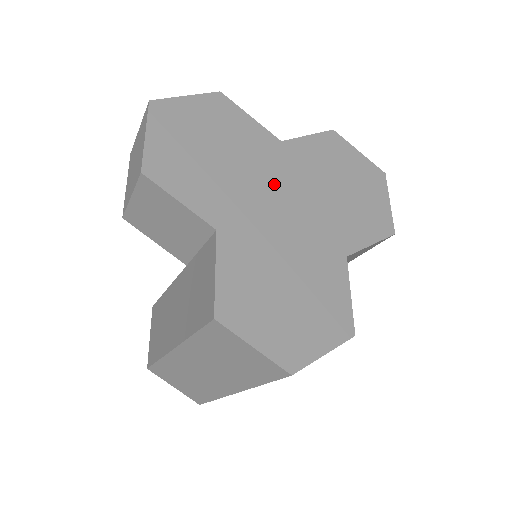
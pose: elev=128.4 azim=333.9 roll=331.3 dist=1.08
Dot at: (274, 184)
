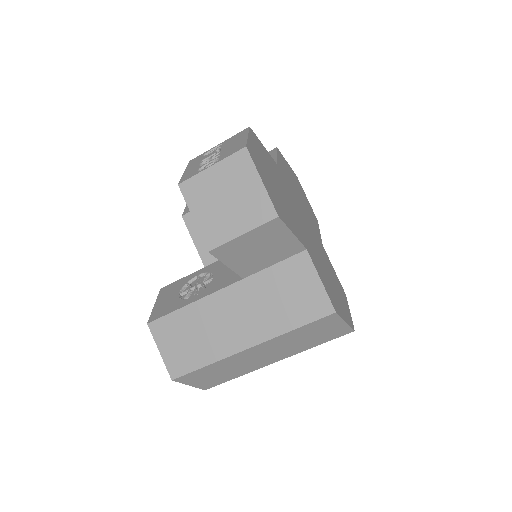
Dot at: (294, 202)
